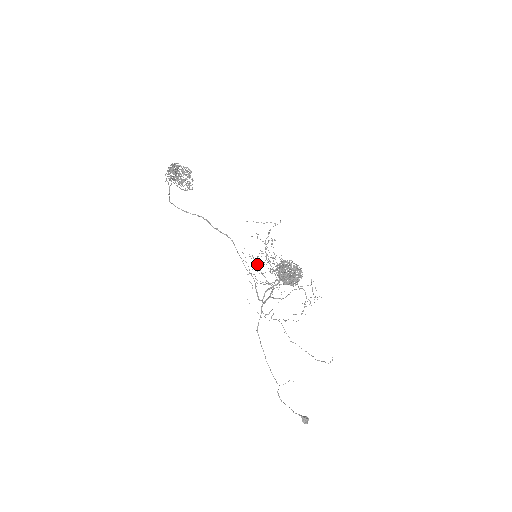
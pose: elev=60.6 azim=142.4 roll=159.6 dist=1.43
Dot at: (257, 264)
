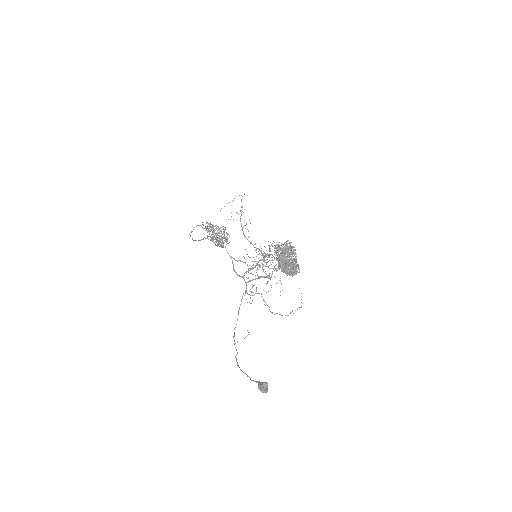
Dot at: (259, 265)
